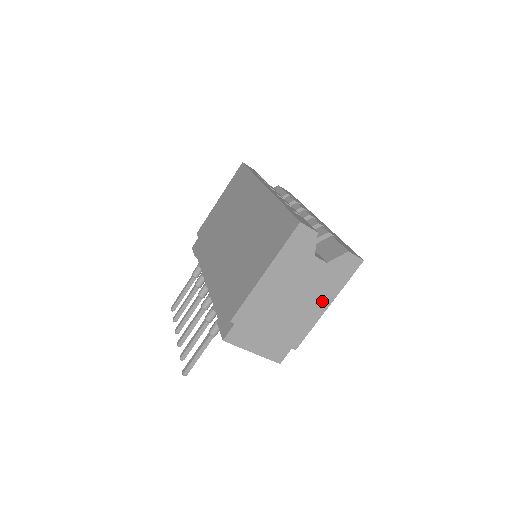
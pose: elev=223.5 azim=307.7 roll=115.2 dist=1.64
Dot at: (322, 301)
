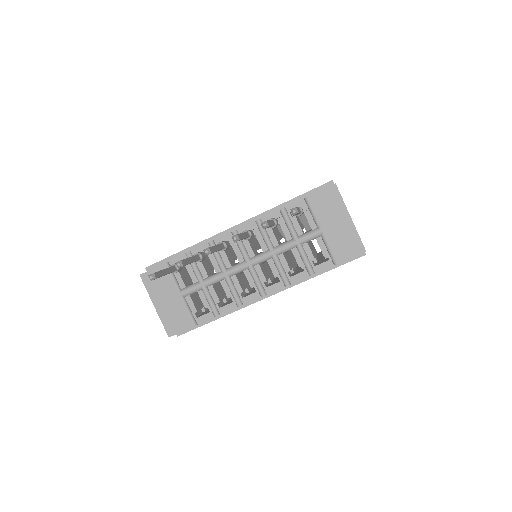
Dot at: occluded
